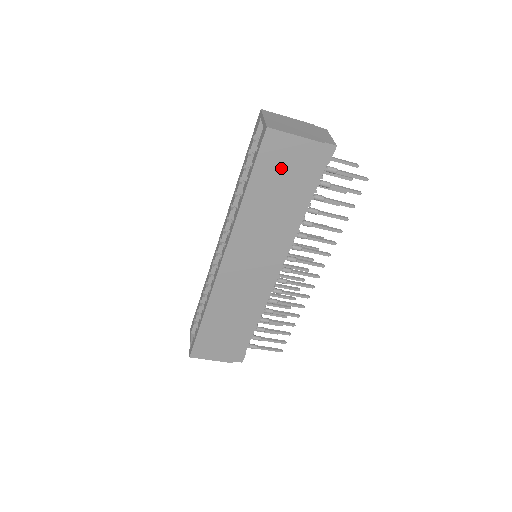
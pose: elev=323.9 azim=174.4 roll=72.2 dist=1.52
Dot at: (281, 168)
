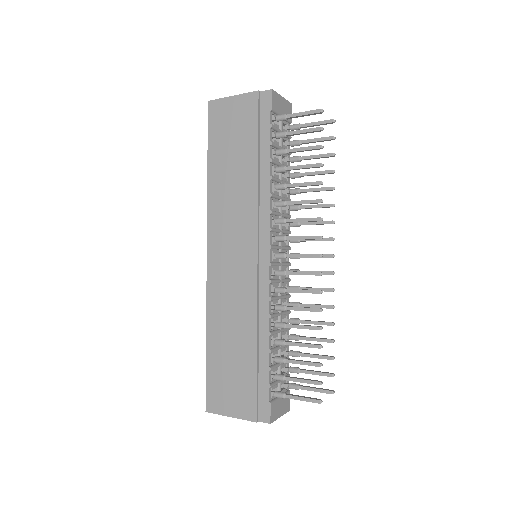
Dot at: (230, 131)
